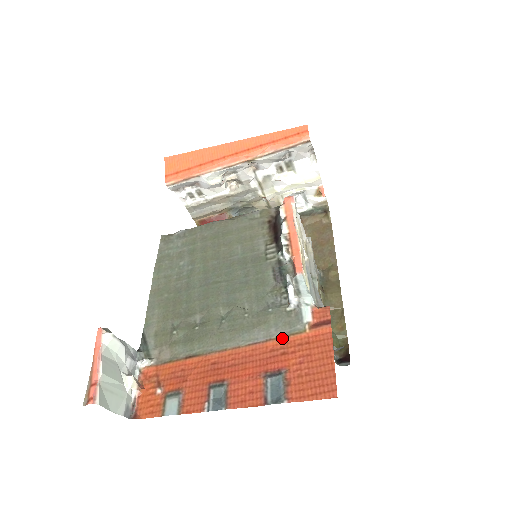
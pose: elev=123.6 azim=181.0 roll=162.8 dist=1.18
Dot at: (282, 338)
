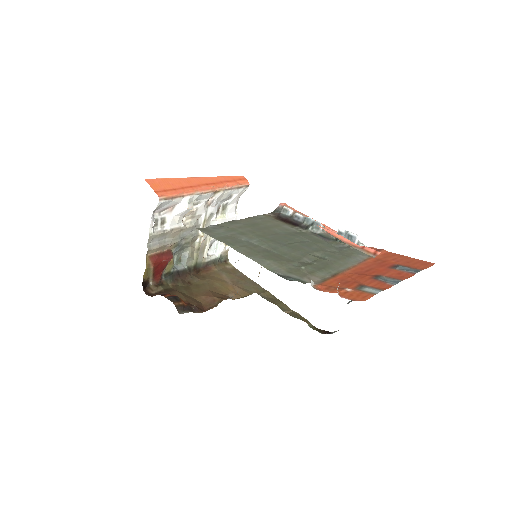
Dot at: (370, 258)
